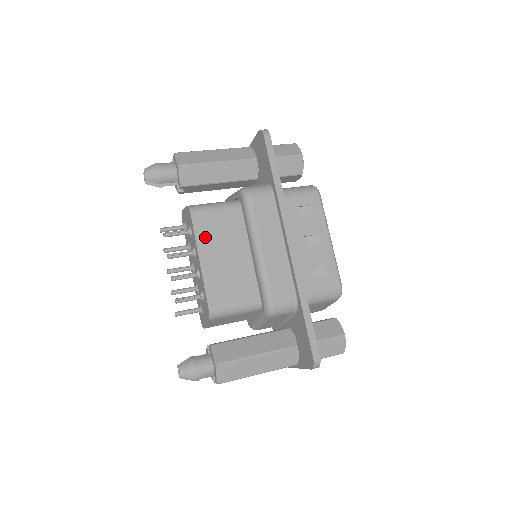
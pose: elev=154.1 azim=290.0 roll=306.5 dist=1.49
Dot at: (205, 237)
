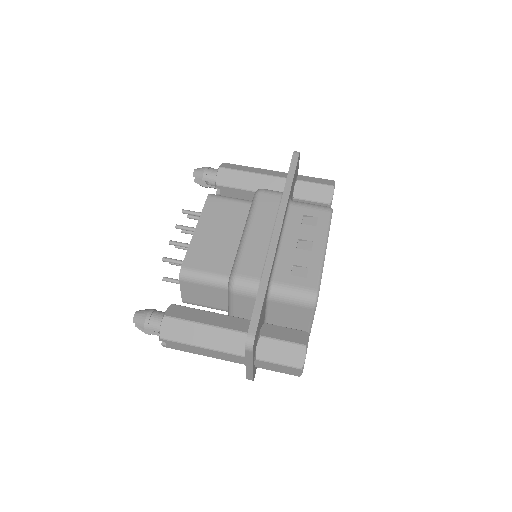
Dot at: (210, 215)
